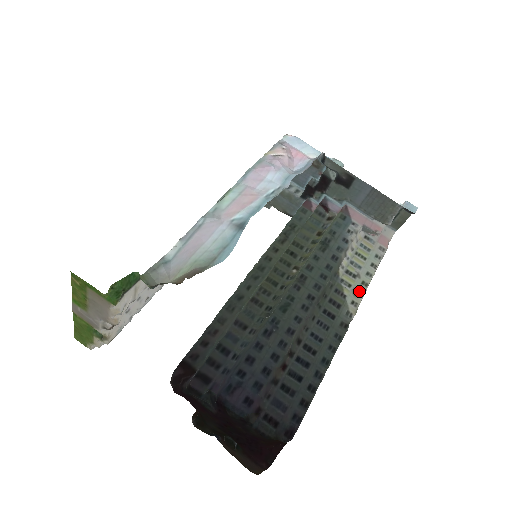
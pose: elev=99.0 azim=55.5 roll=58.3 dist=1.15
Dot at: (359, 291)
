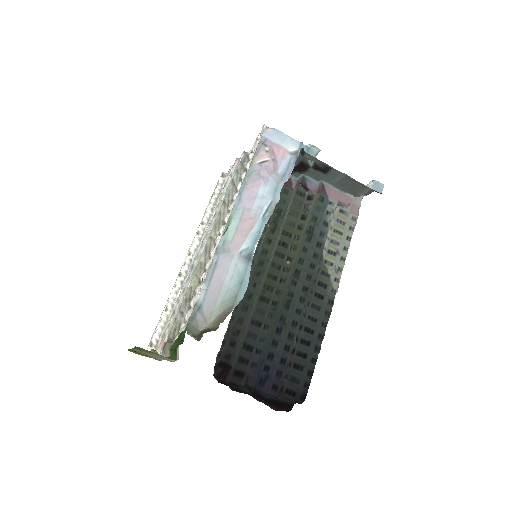
Dot at: (339, 267)
